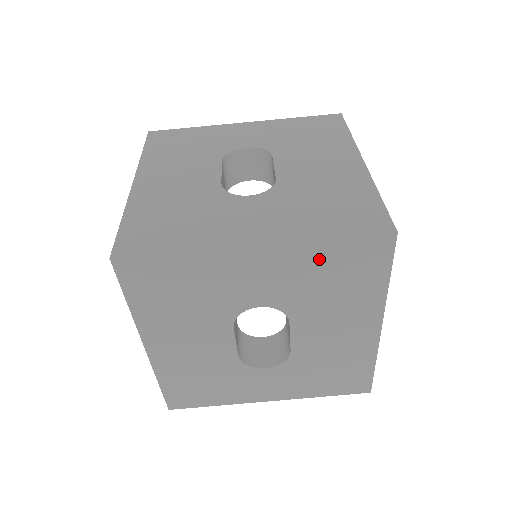
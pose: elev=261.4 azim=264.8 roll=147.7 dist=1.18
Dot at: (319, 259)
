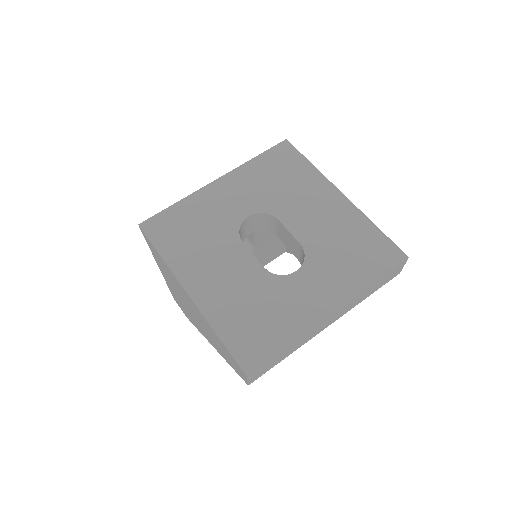
Dot at: (259, 170)
